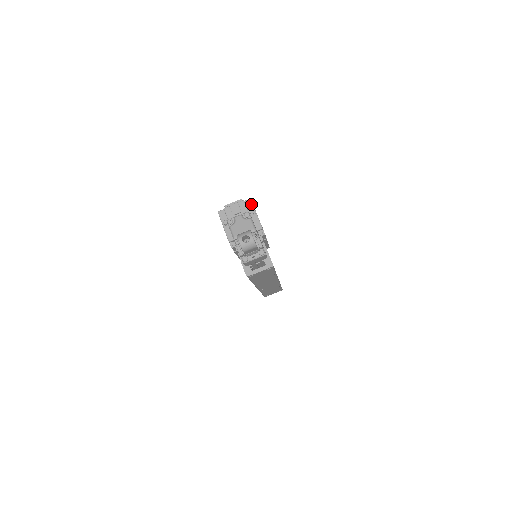
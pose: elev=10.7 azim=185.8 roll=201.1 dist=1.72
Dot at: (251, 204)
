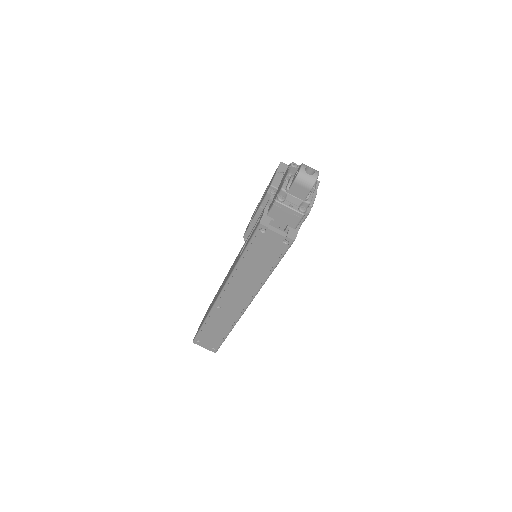
Dot at: (317, 185)
